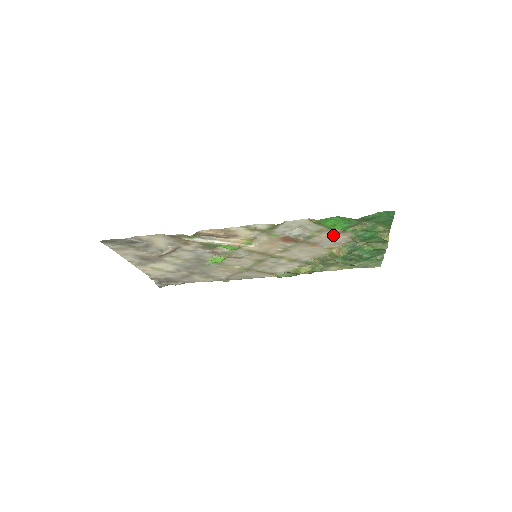
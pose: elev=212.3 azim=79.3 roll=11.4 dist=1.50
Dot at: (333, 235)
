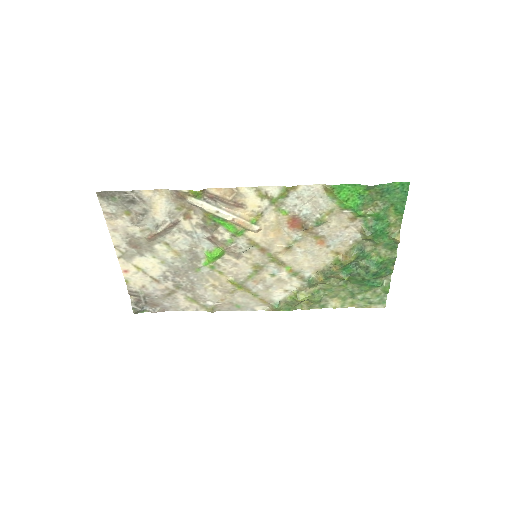
Dot at: (343, 225)
